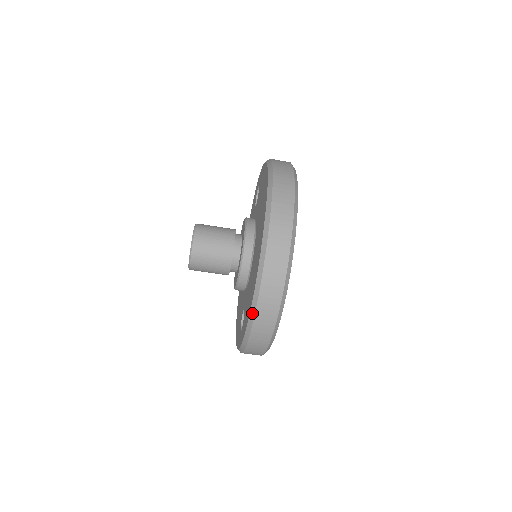
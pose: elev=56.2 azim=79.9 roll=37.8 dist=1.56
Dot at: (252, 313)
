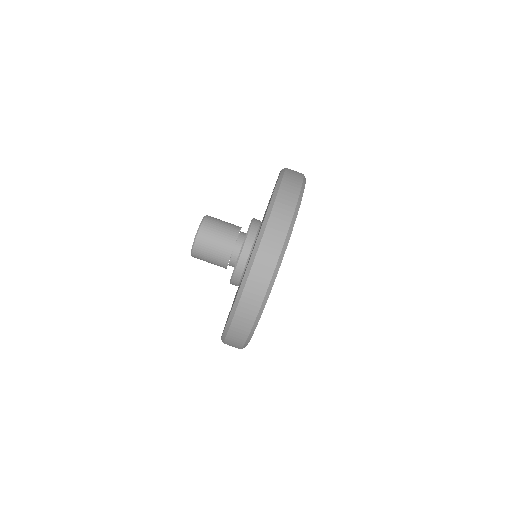
Dot at: (224, 335)
